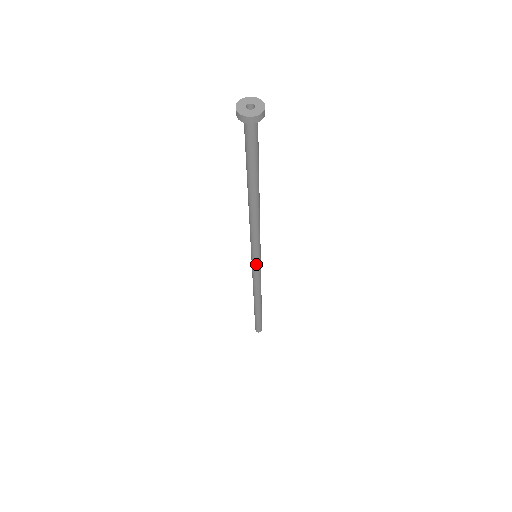
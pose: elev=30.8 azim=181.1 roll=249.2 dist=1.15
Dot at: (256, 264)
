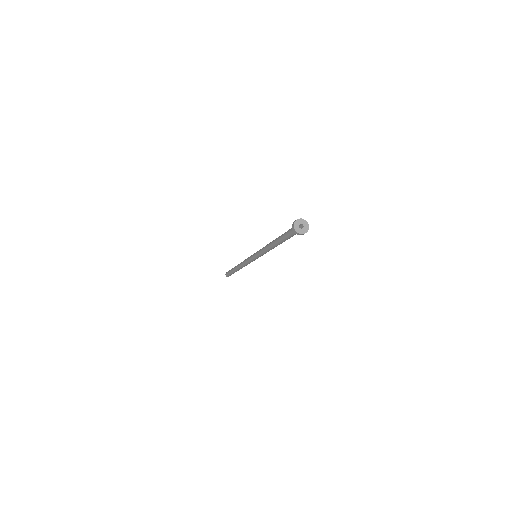
Dot at: occluded
